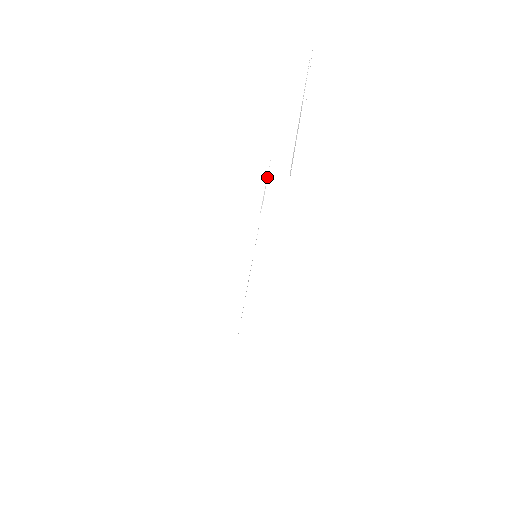
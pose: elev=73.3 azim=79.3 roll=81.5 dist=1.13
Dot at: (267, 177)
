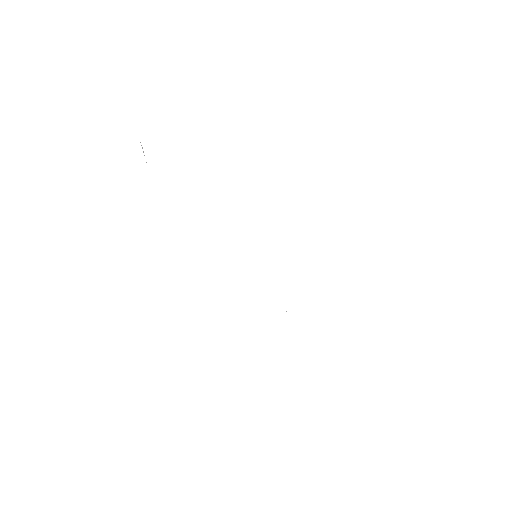
Dot at: occluded
